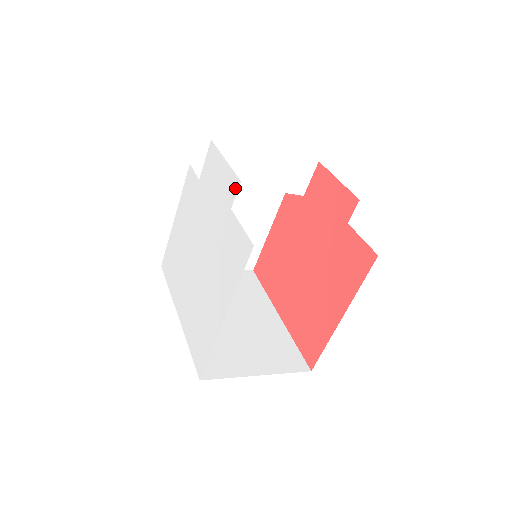
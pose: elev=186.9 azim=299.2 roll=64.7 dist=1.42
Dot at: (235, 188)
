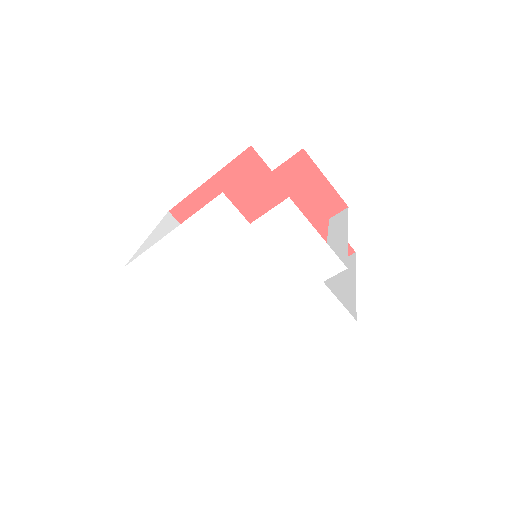
Dot at: (336, 269)
